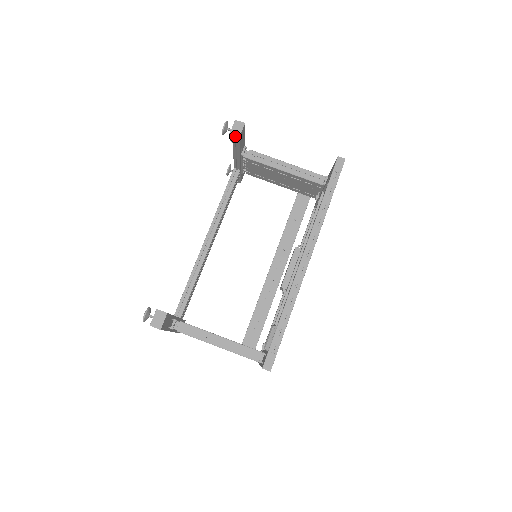
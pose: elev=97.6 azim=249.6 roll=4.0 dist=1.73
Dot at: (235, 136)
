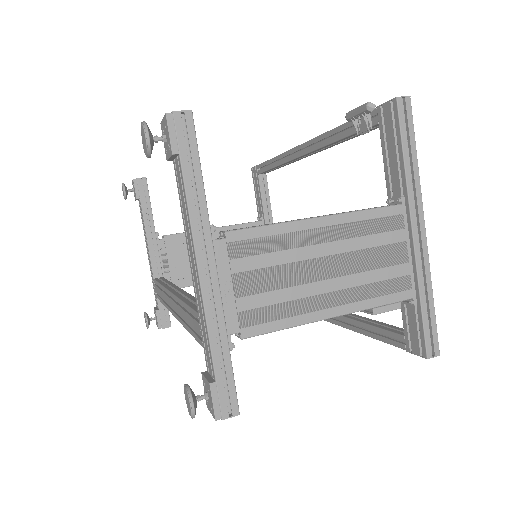
Dot at: (140, 186)
